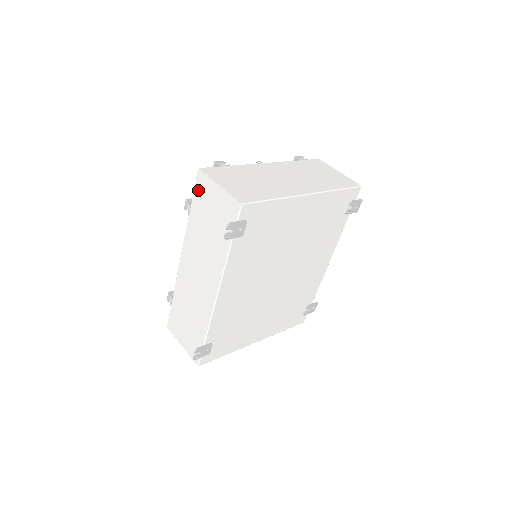
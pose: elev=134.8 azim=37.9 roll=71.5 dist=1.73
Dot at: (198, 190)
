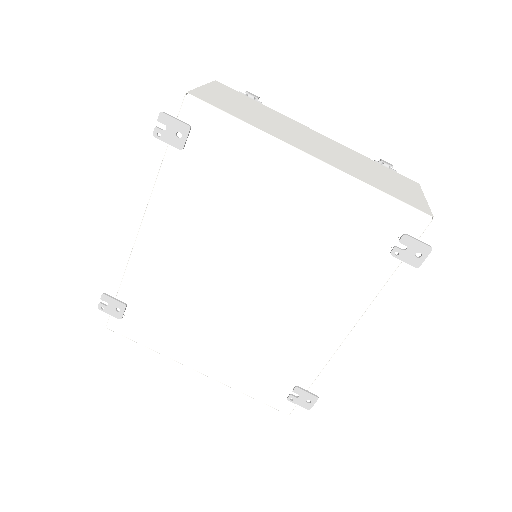
Dot at: occluded
